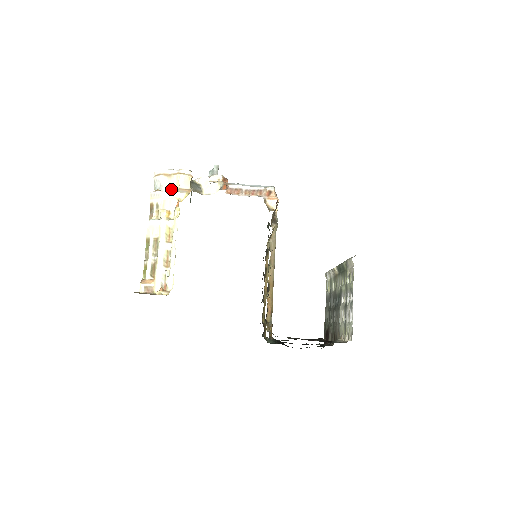
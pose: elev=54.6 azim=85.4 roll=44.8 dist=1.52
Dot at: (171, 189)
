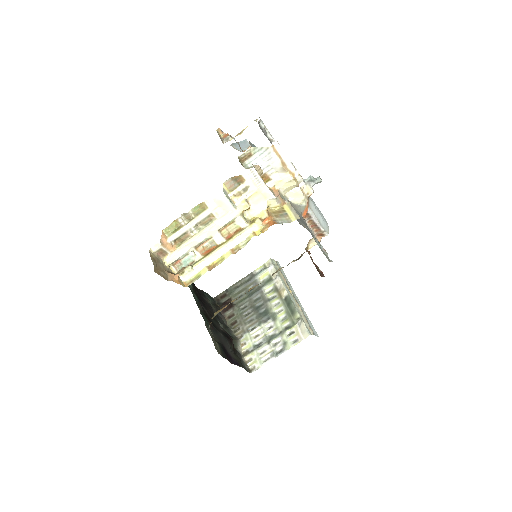
Dot at: (271, 177)
